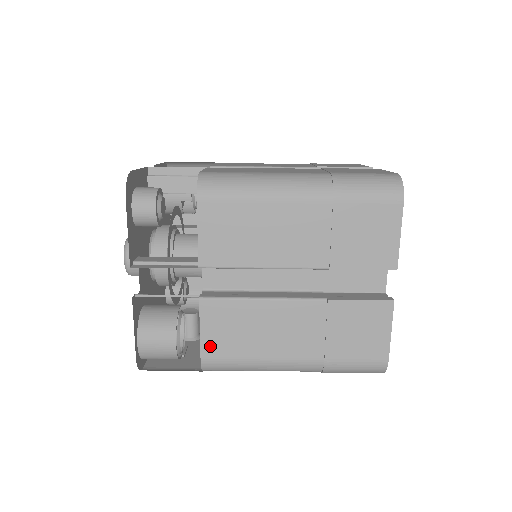
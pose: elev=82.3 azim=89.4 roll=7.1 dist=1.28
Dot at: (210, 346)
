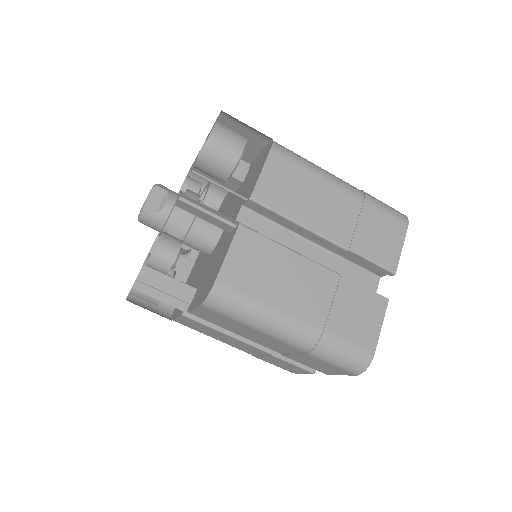
Dot at: (181, 322)
